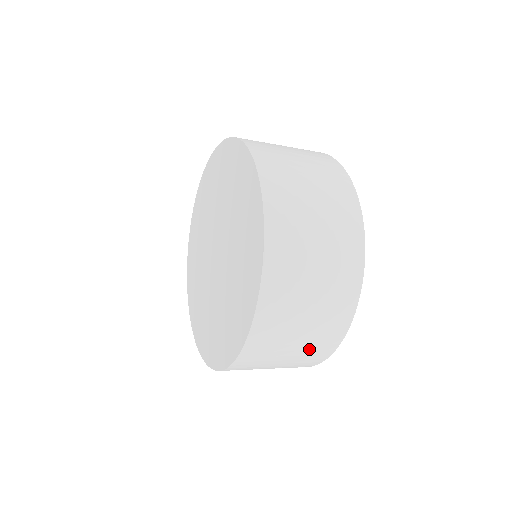
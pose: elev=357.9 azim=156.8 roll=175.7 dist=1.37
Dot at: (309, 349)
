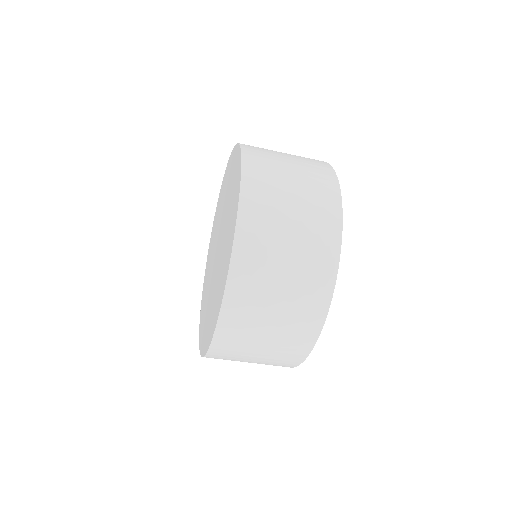
Dot at: (303, 281)
